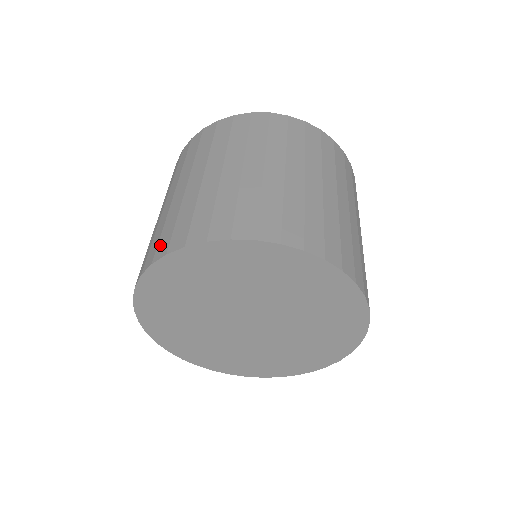
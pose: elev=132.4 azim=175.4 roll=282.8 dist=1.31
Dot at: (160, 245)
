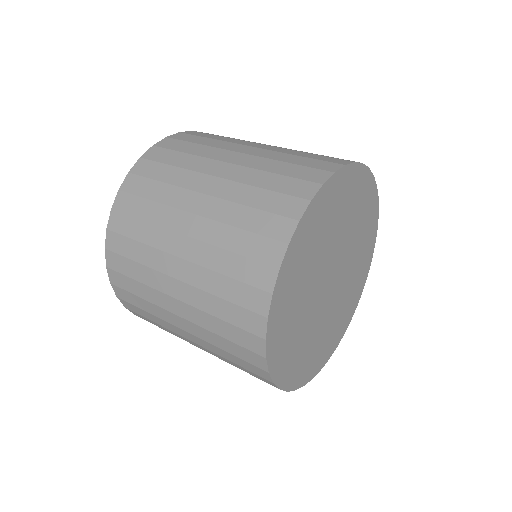
Dot at: (293, 191)
